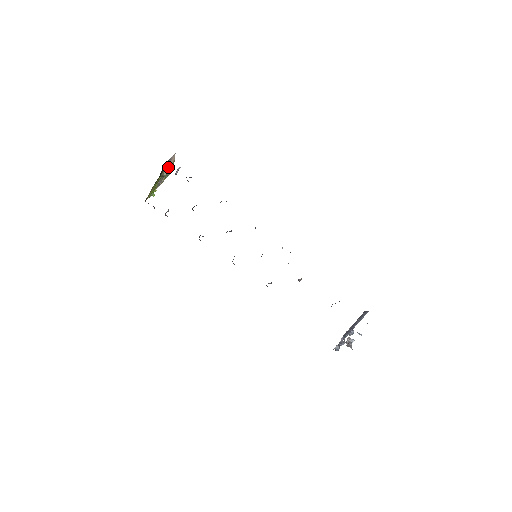
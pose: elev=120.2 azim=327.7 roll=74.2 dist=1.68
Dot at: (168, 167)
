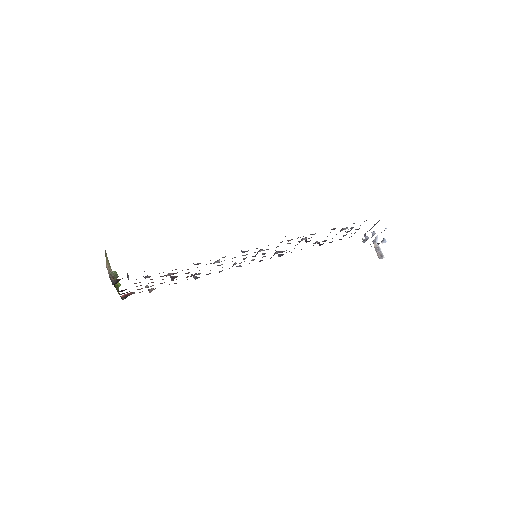
Dot at: (115, 281)
